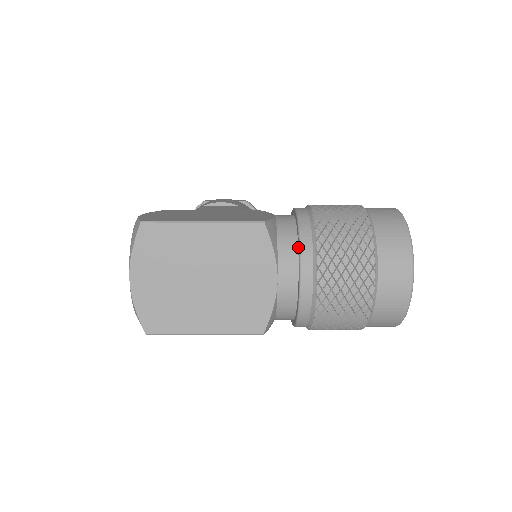
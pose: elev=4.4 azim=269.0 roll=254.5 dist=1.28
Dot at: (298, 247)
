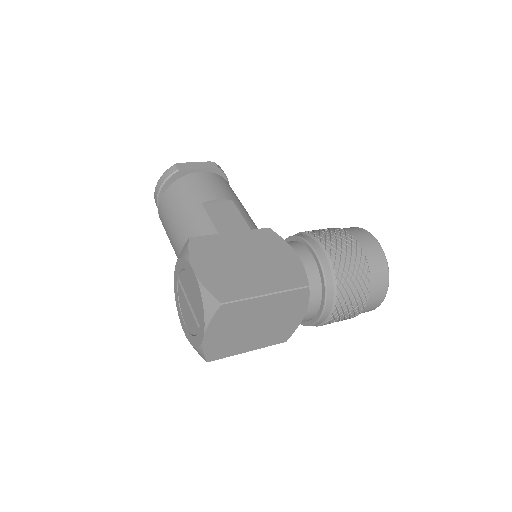
Dot at: (323, 292)
